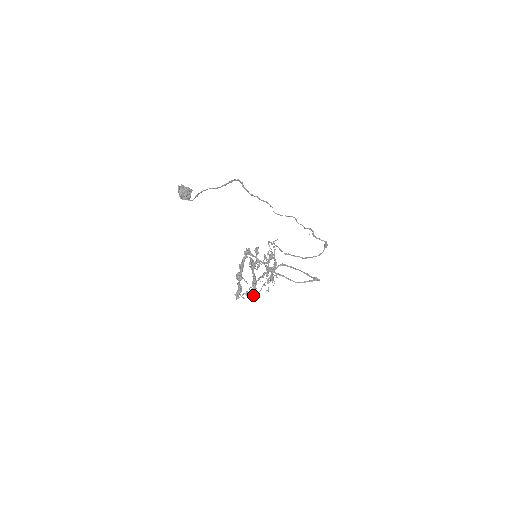
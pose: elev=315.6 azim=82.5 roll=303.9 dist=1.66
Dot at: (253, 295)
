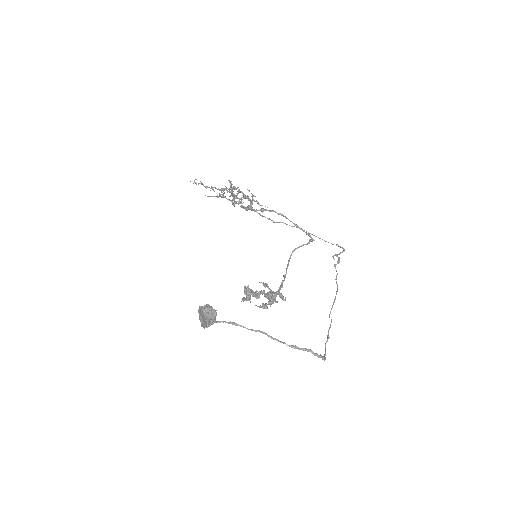
Dot at: occluded
